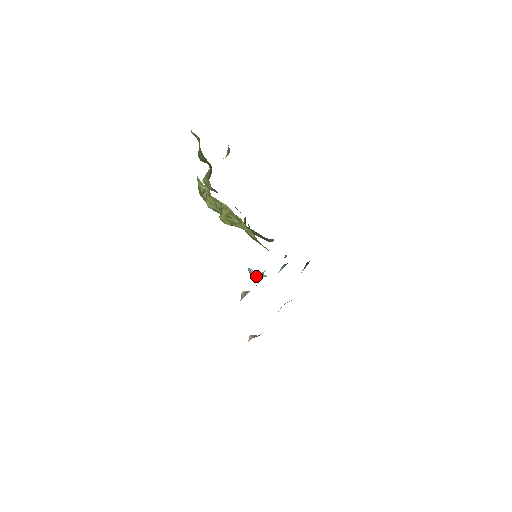
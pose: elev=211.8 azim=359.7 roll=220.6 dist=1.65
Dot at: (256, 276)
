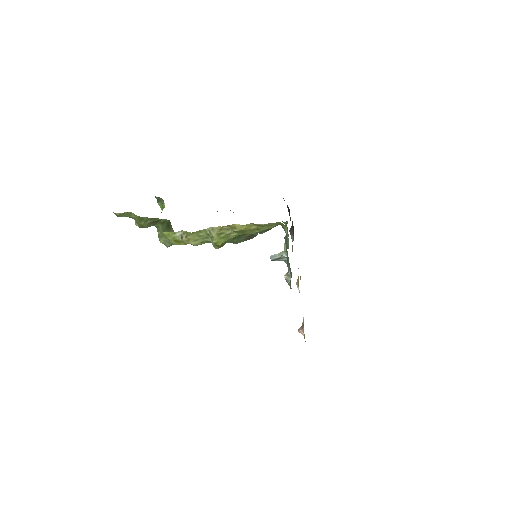
Dot at: occluded
